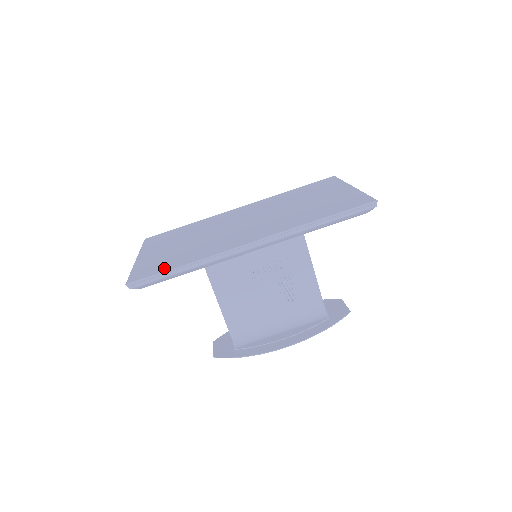
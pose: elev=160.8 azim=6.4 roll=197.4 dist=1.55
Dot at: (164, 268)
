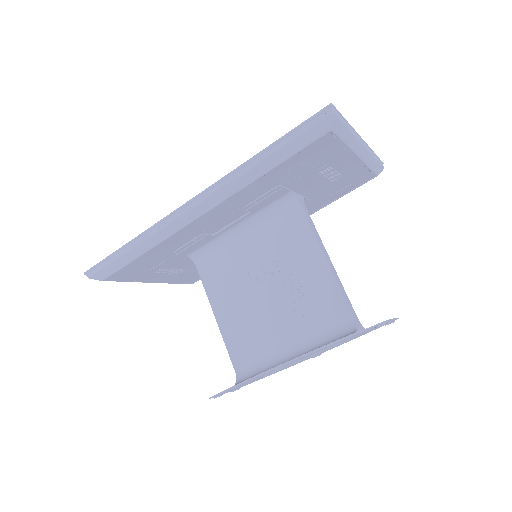
Dot at: occluded
